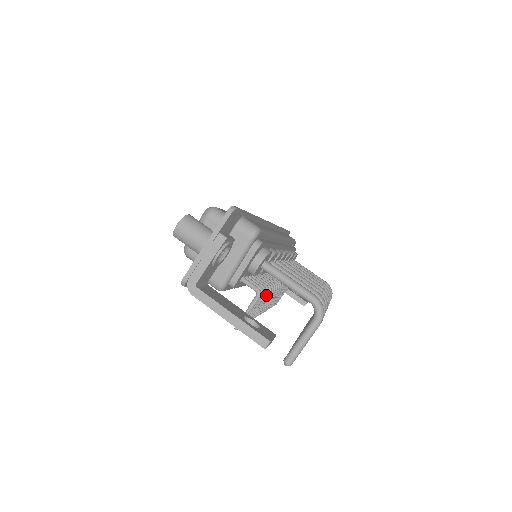
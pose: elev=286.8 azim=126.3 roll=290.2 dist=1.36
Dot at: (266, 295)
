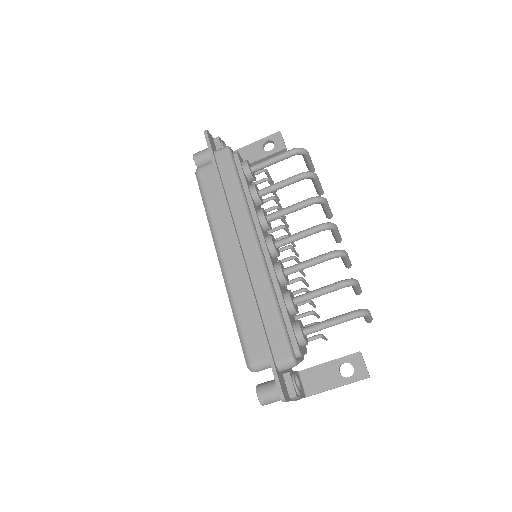
Dot at: (311, 303)
